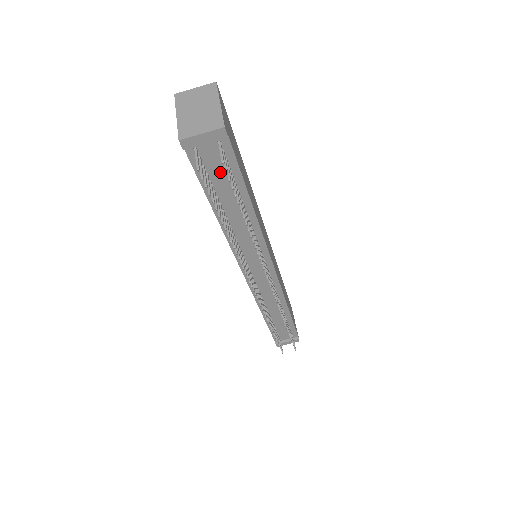
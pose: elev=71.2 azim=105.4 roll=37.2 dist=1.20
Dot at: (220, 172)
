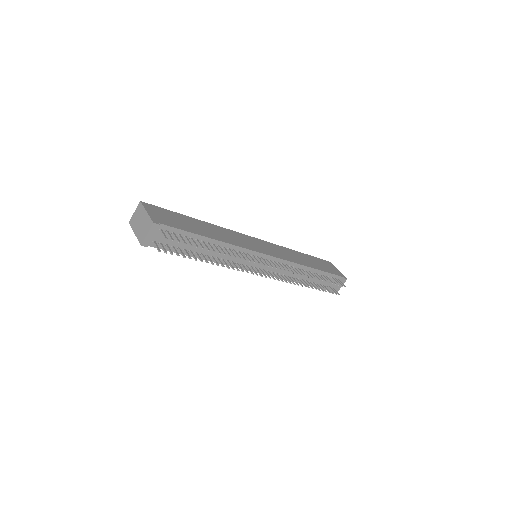
Dot at: occluded
